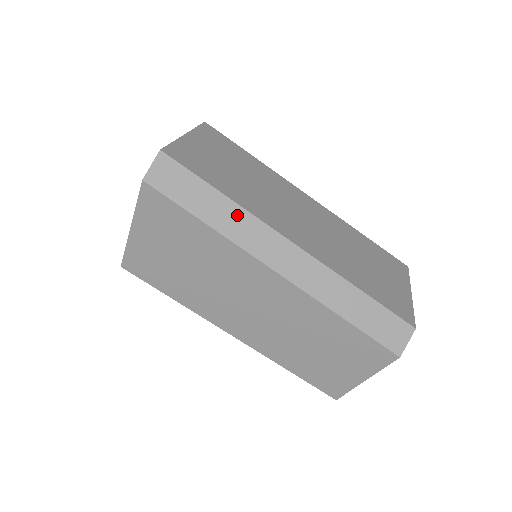
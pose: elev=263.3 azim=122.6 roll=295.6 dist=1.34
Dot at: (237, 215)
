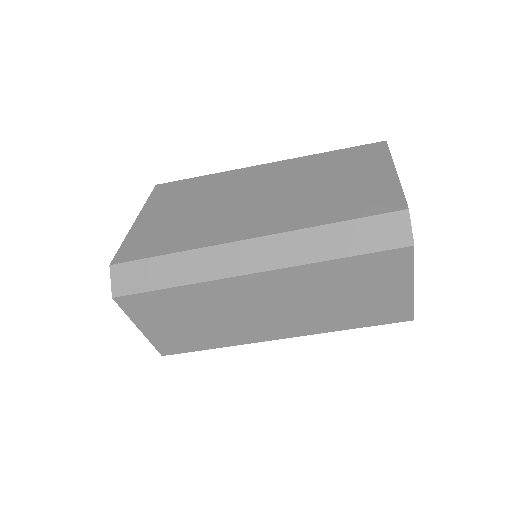
Dot at: occluded
